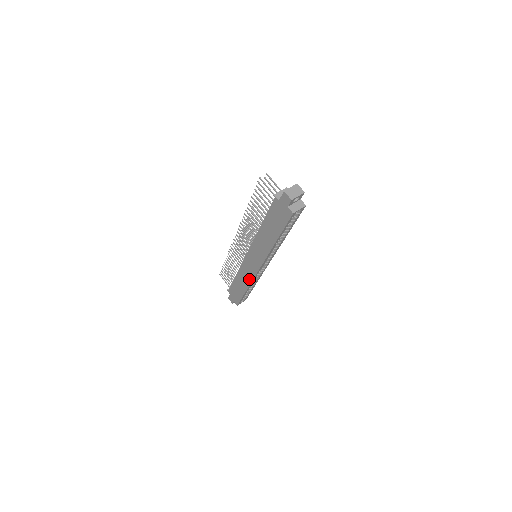
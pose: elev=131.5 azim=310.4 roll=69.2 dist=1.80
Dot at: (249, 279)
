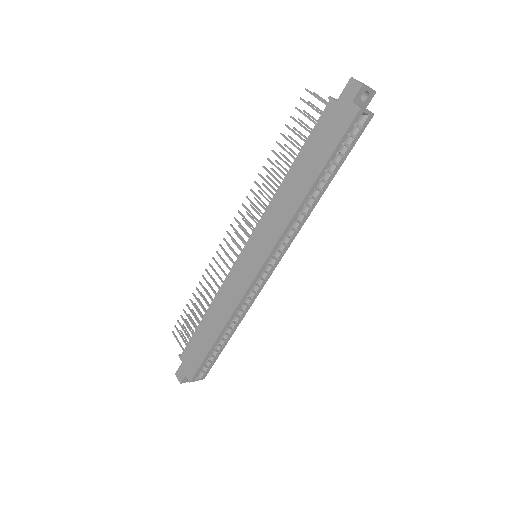
Dot at: (233, 303)
